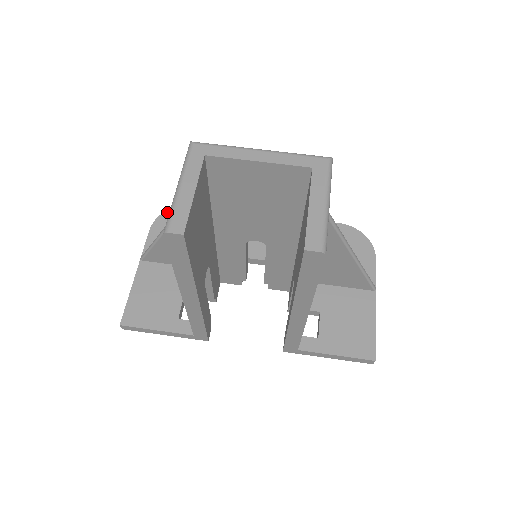
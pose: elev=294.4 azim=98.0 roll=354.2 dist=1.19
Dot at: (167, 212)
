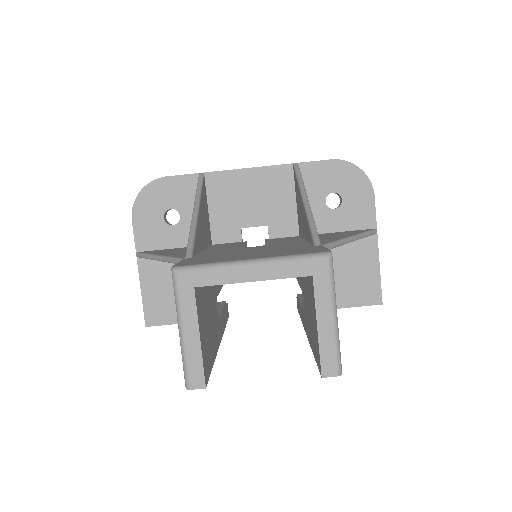
Dot at: (141, 193)
